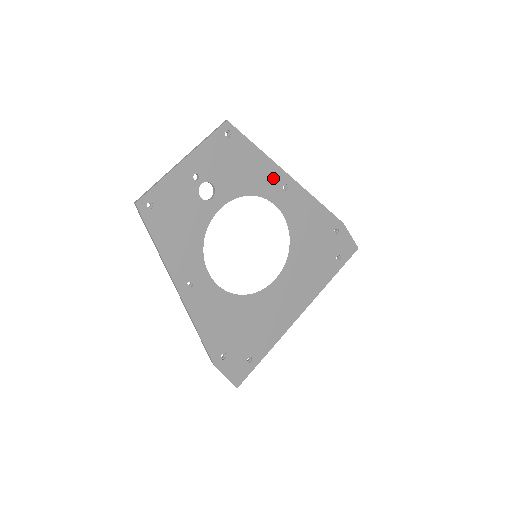
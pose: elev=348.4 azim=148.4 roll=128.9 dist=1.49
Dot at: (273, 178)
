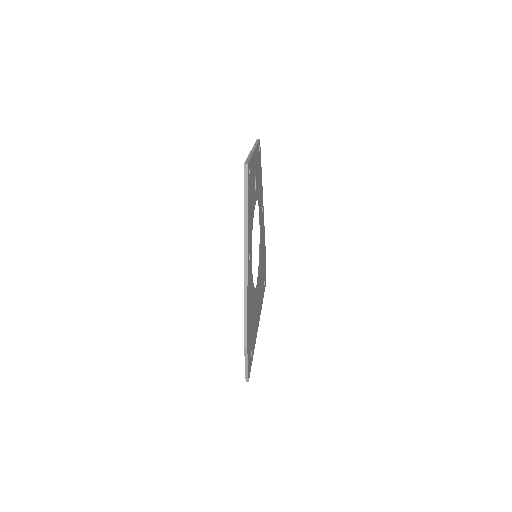
Dot at: occluded
